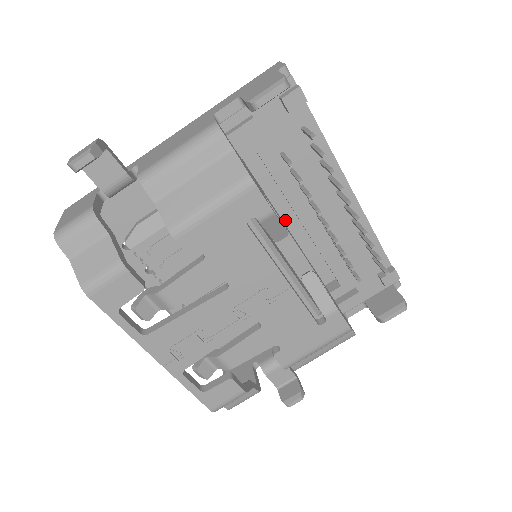
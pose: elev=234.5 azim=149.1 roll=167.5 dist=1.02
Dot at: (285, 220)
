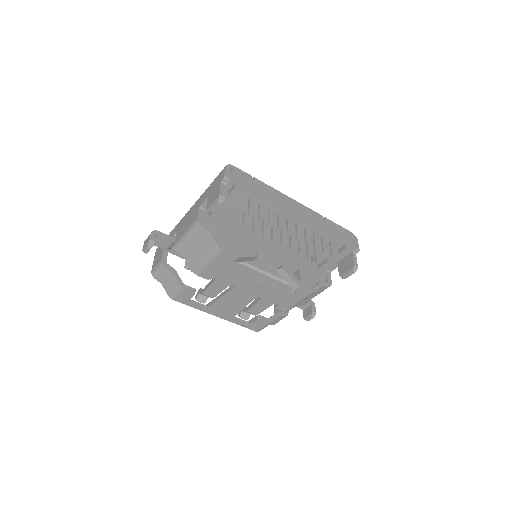
Dot at: occluded
